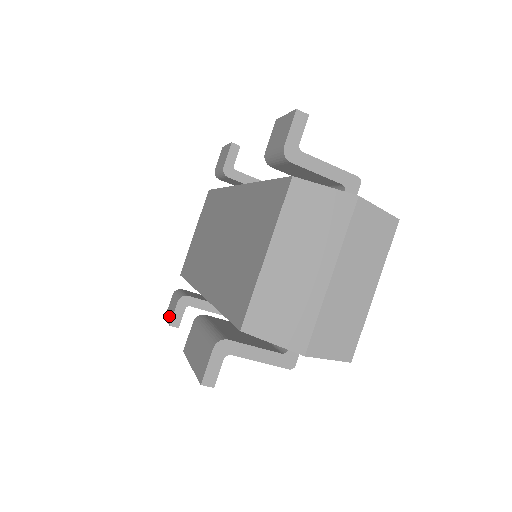
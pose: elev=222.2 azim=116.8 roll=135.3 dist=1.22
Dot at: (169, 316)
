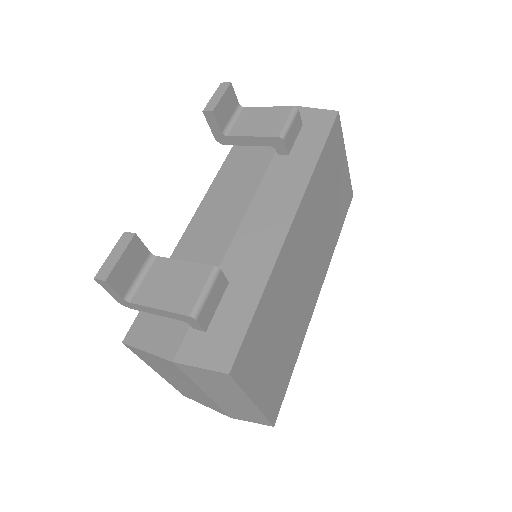
Dot at: occluded
